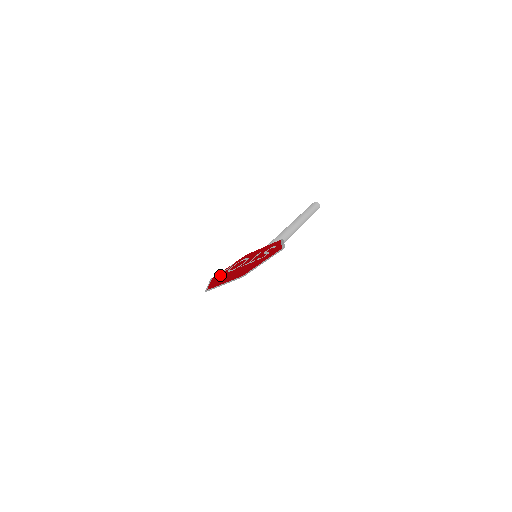
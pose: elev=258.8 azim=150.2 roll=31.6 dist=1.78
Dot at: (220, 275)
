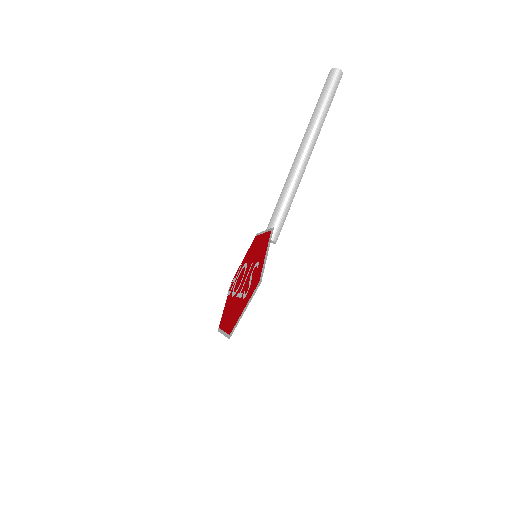
Dot at: occluded
